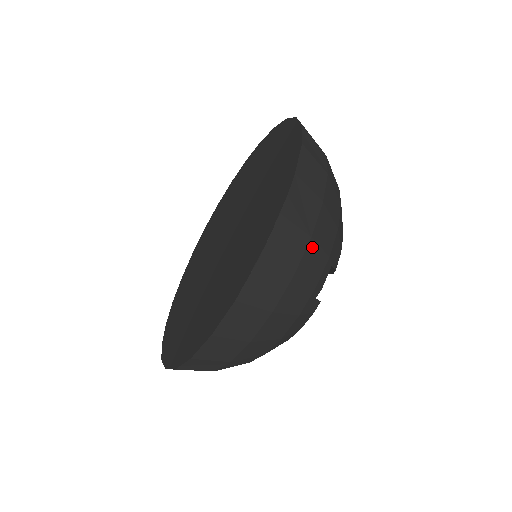
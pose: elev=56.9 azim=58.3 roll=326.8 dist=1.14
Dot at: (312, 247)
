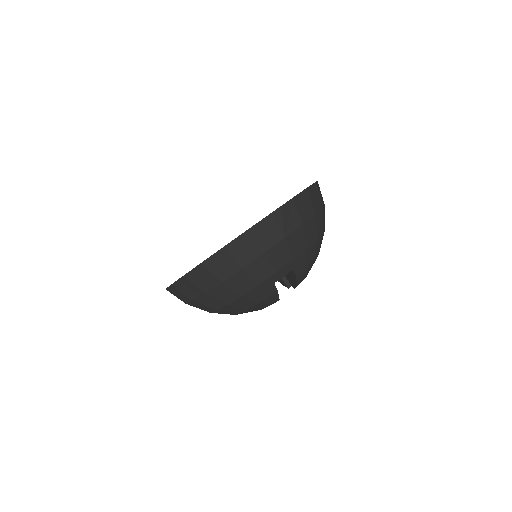
Dot at: (283, 244)
